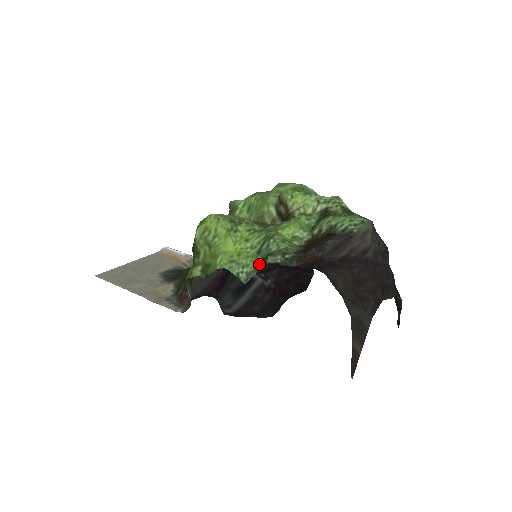
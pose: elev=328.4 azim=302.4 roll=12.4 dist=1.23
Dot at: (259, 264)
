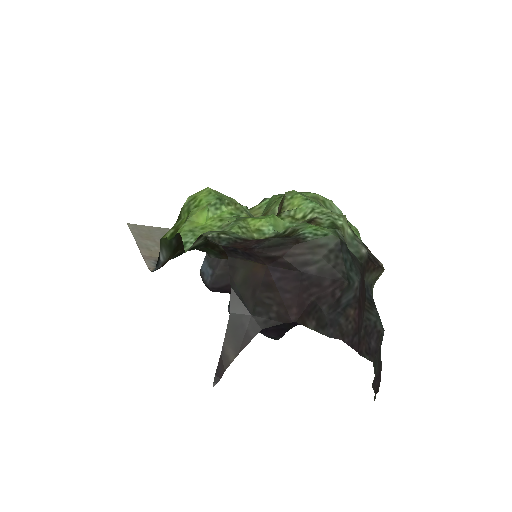
Dot at: occluded
